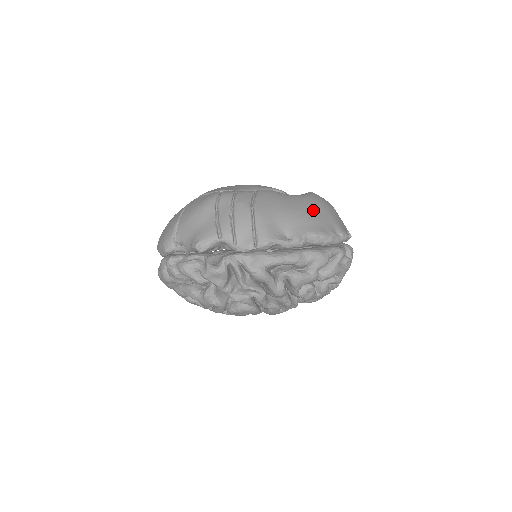
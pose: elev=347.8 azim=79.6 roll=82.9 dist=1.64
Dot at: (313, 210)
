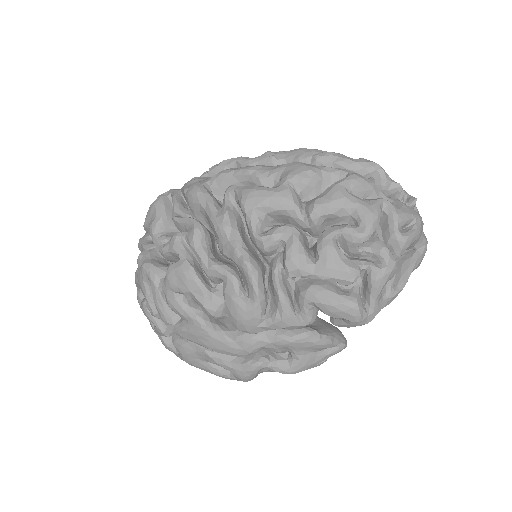
Dot at: occluded
